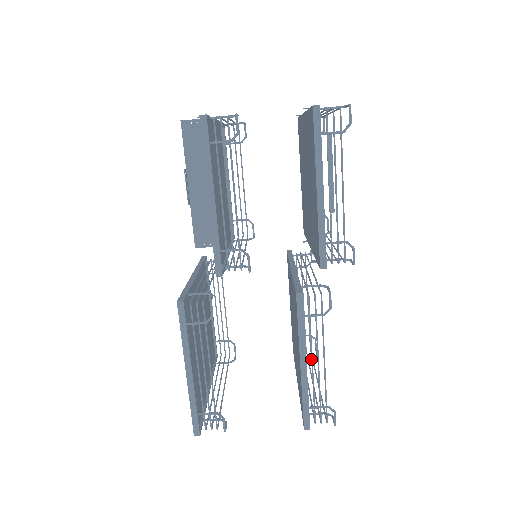
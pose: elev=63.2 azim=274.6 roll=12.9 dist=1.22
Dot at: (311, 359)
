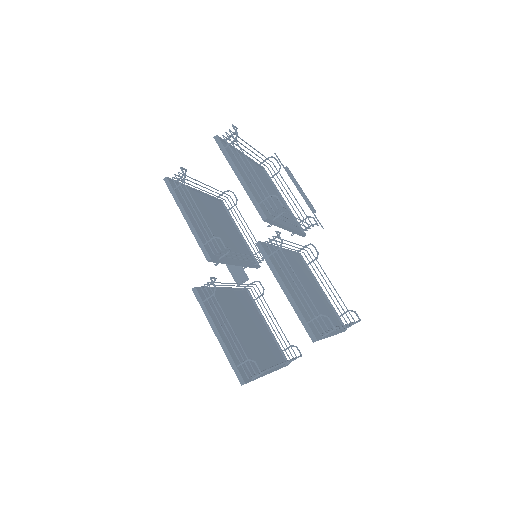
Dot at: (290, 284)
